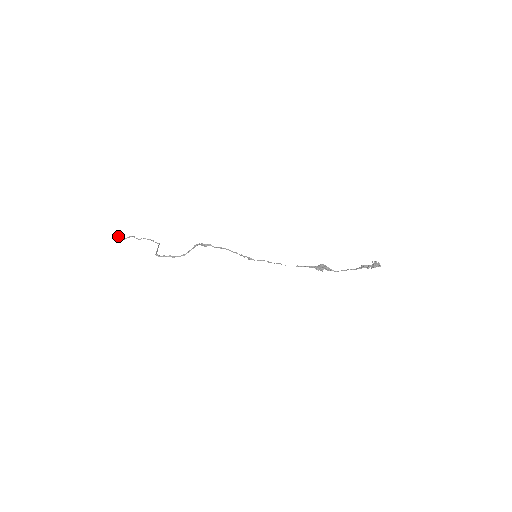
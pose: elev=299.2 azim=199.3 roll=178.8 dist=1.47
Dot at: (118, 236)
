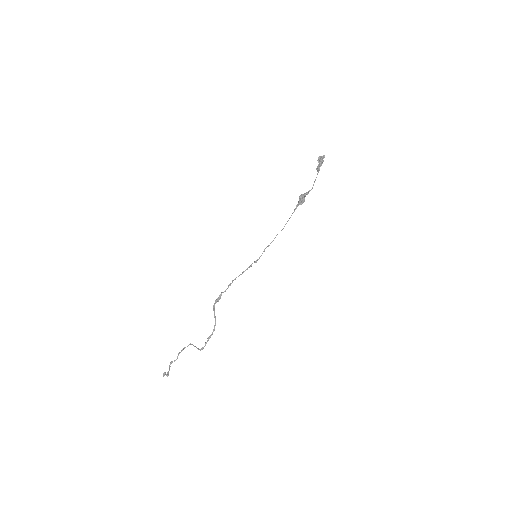
Dot at: (163, 376)
